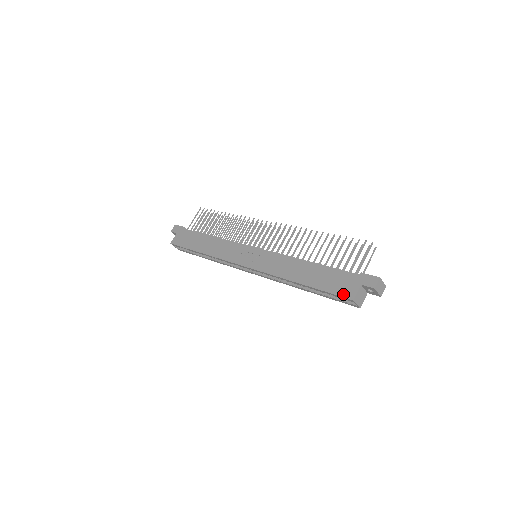
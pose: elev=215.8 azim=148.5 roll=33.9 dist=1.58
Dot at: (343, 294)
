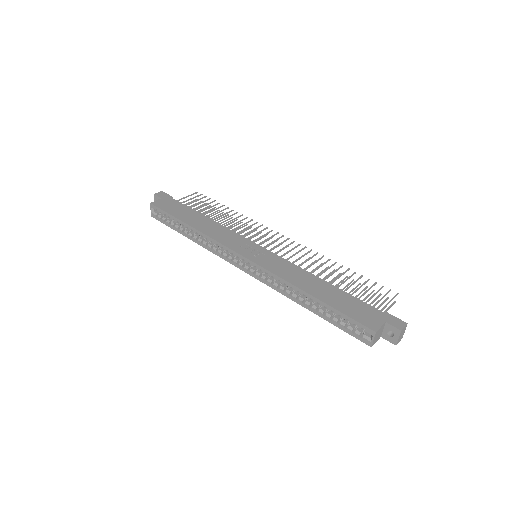
Dot at: (364, 322)
